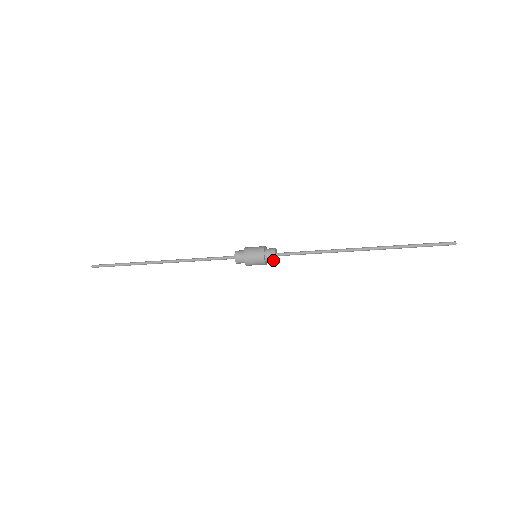
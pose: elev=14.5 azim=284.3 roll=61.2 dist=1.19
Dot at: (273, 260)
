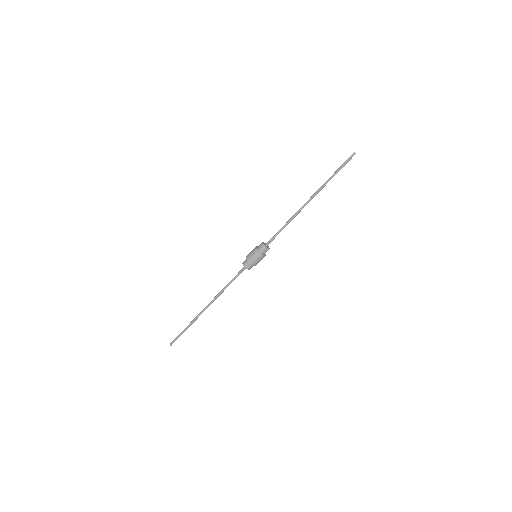
Dot at: (264, 248)
